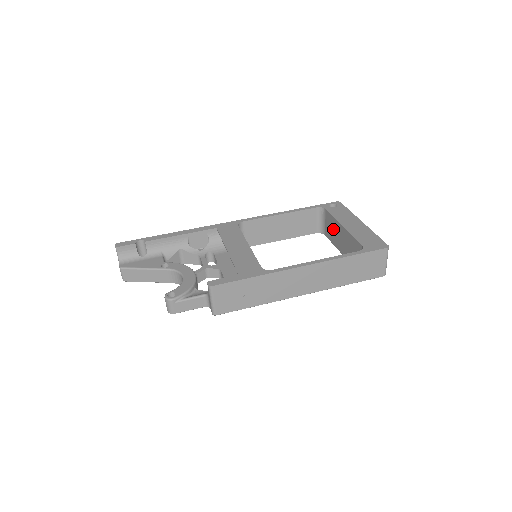
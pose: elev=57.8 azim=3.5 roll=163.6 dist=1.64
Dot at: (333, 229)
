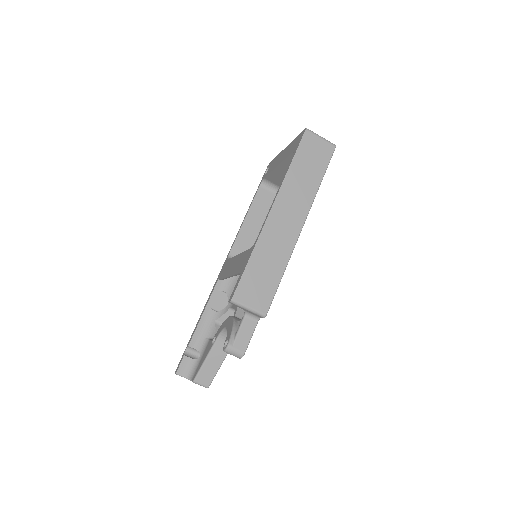
Dot at: (282, 179)
